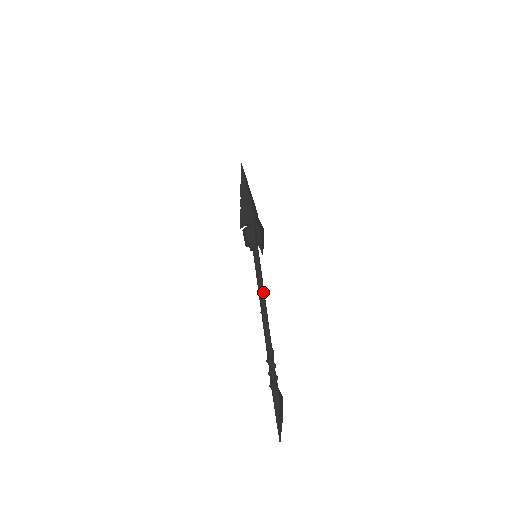
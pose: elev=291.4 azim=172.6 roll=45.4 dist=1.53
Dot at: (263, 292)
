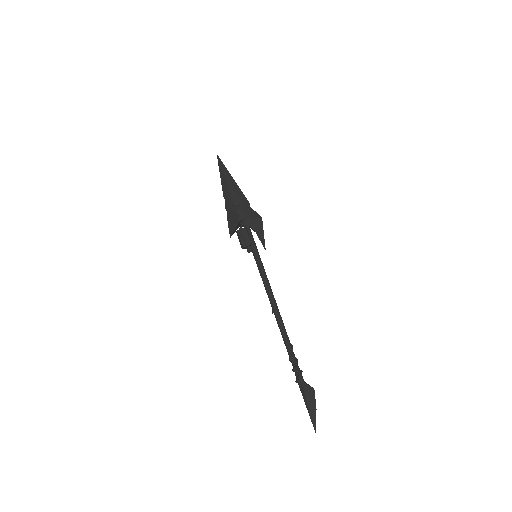
Dot at: (269, 293)
